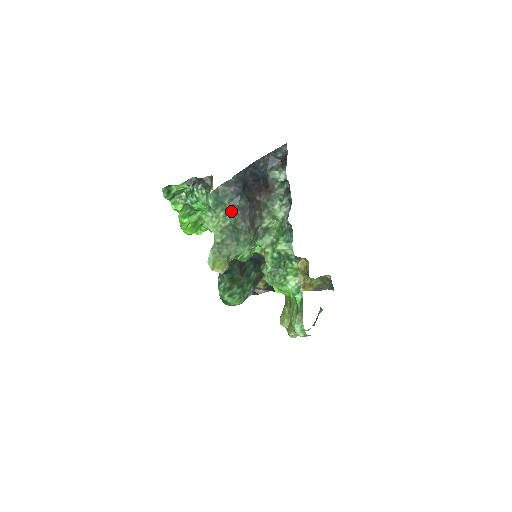
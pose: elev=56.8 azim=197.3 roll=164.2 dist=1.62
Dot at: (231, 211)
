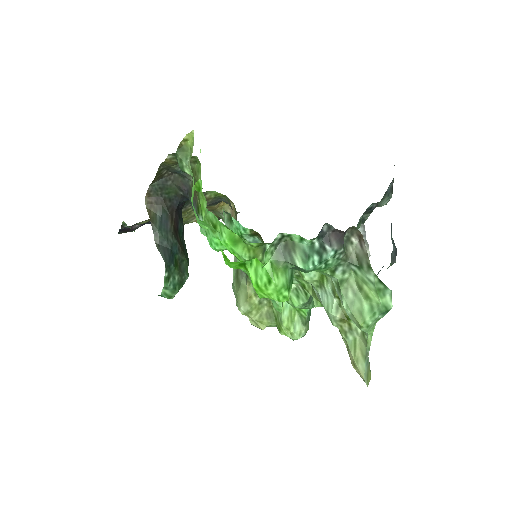
Dot at: occluded
